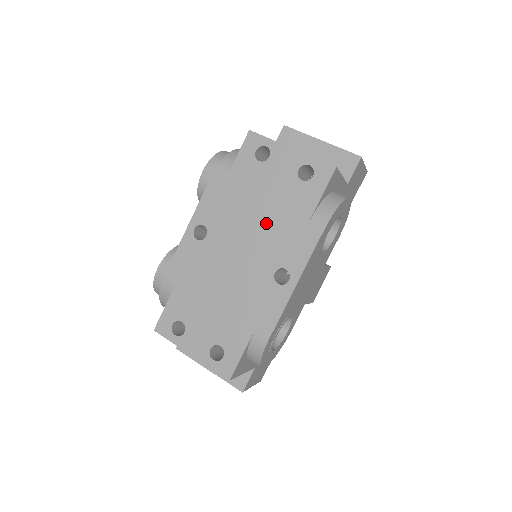
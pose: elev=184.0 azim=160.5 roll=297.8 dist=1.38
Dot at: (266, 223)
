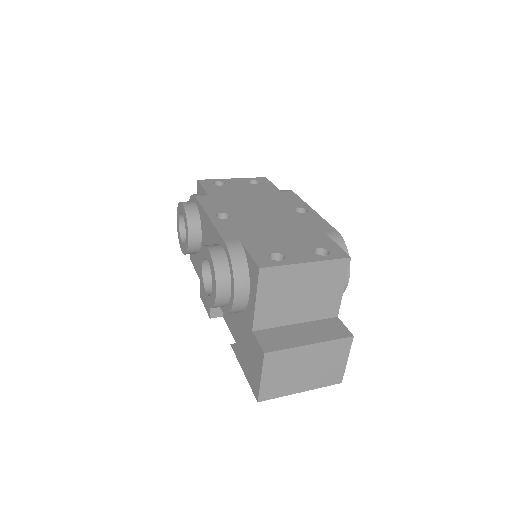
Dot at: (260, 199)
